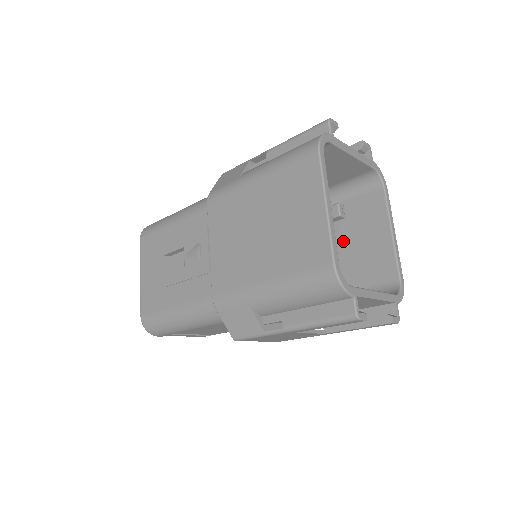
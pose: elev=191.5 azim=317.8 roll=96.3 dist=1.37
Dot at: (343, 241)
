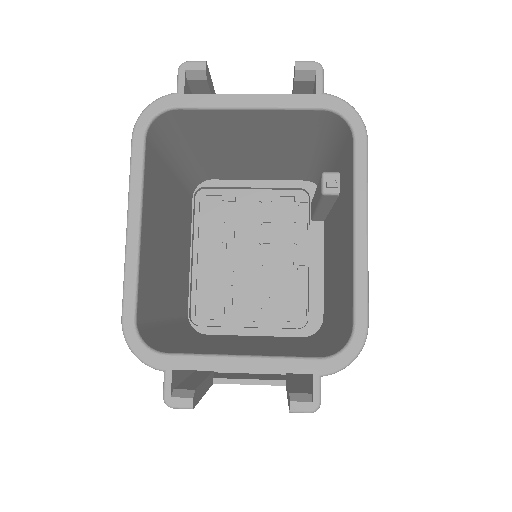
Dot at: (337, 235)
